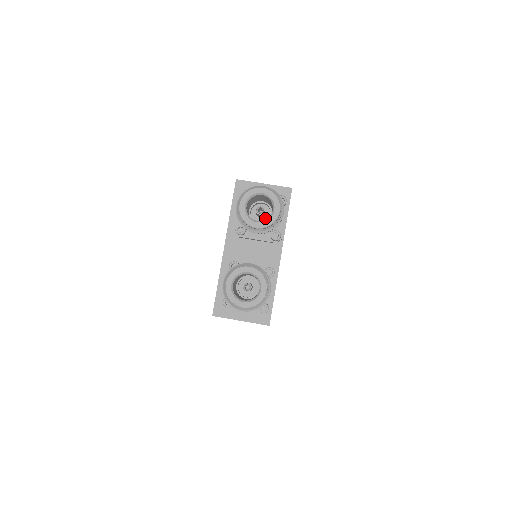
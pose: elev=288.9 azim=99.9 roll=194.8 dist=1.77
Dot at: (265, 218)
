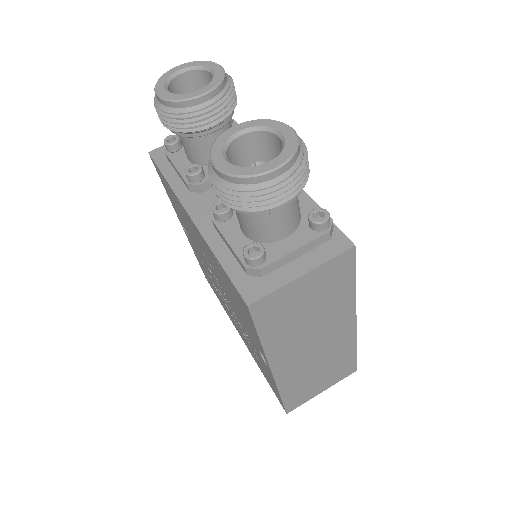
Dot at: occluded
